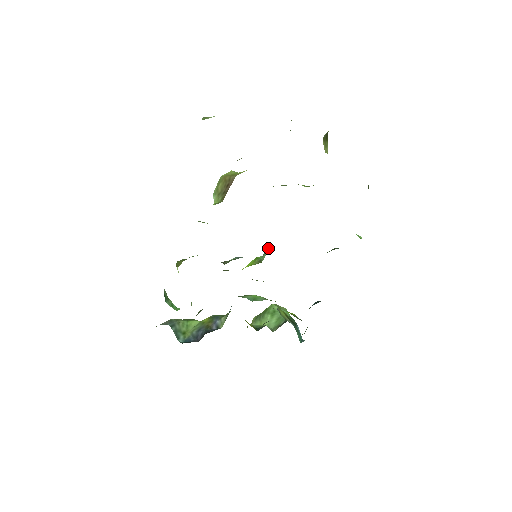
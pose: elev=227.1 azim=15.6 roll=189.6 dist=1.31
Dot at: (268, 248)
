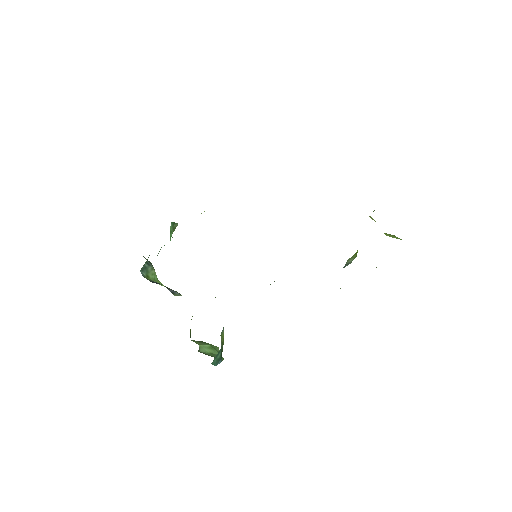
Dot at: occluded
